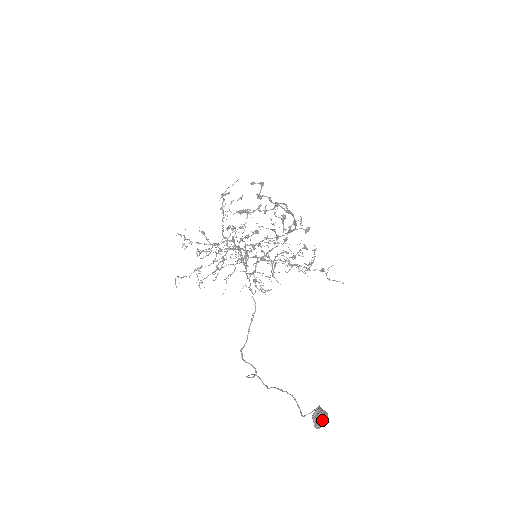
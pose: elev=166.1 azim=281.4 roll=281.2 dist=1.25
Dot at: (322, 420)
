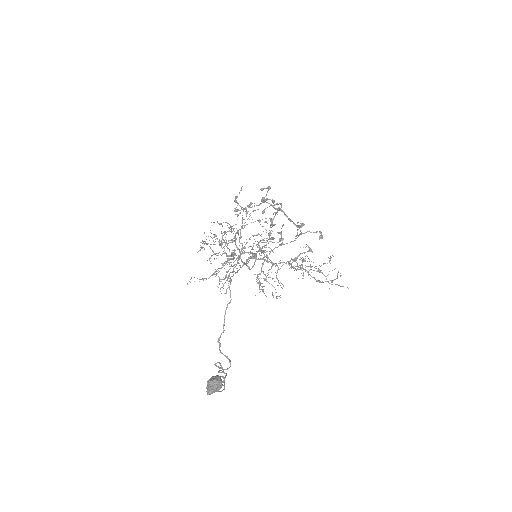
Dot at: (211, 385)
